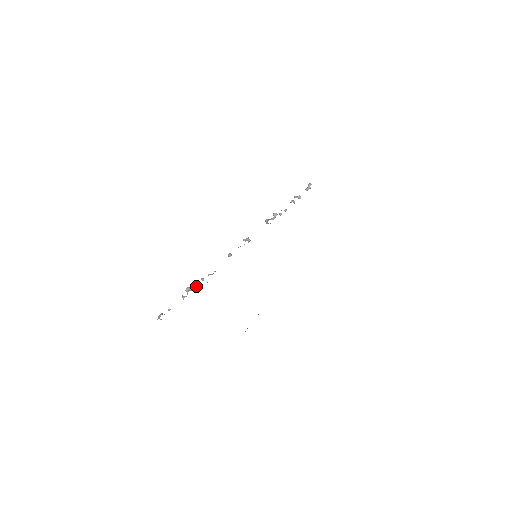
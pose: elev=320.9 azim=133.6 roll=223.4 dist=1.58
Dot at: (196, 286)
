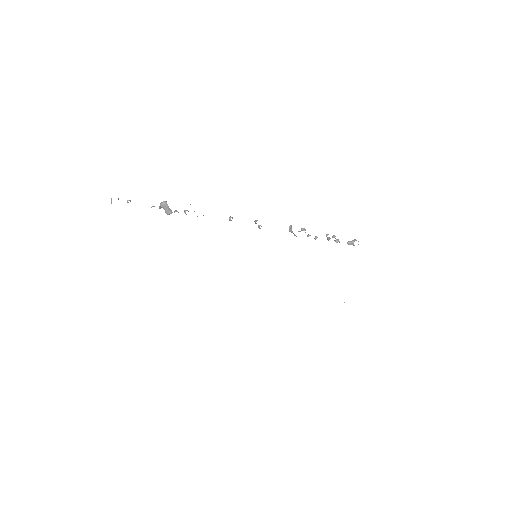
Dot at: (174, 211)
